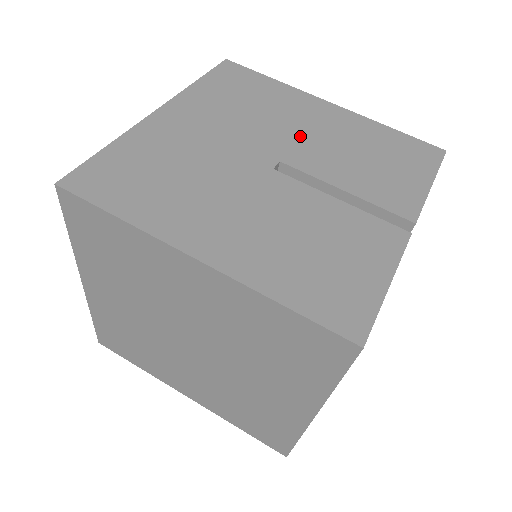
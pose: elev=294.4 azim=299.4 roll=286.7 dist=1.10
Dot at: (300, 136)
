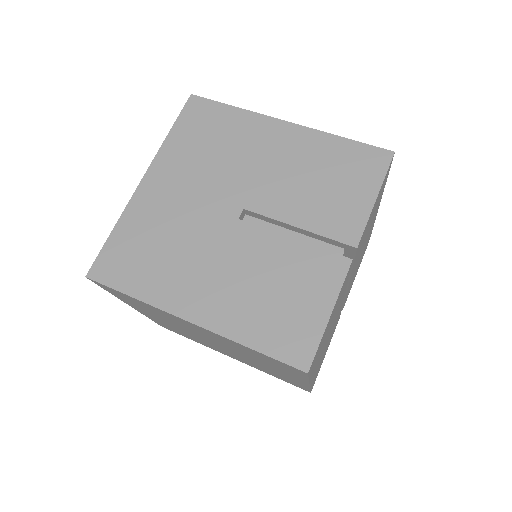
Dot at: (260, 174)
